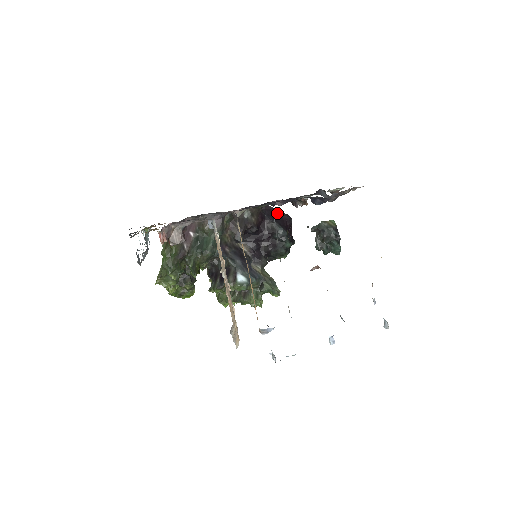
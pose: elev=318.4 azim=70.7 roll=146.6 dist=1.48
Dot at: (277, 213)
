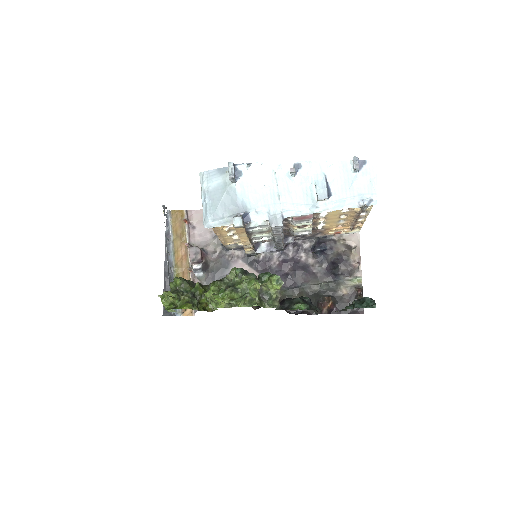
Dot at: occluded
